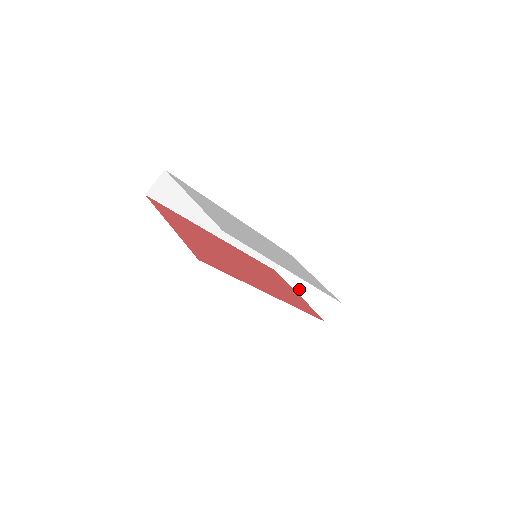
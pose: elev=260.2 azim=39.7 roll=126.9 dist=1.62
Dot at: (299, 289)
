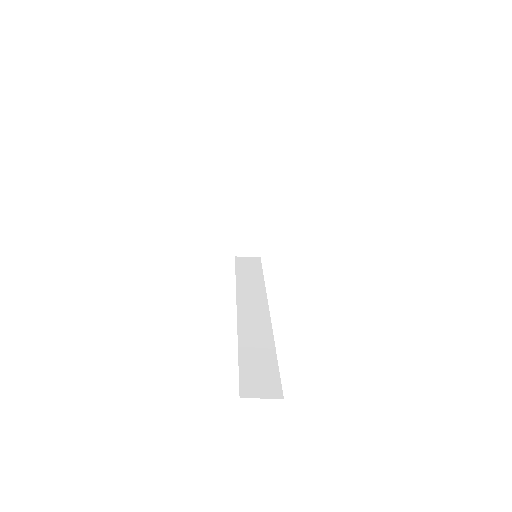
Dot at: (242, 209)
